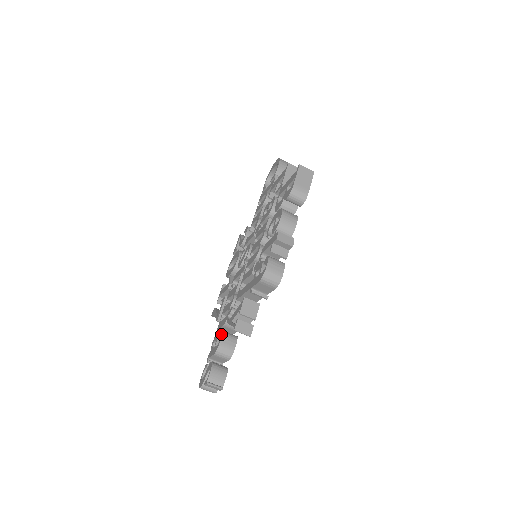
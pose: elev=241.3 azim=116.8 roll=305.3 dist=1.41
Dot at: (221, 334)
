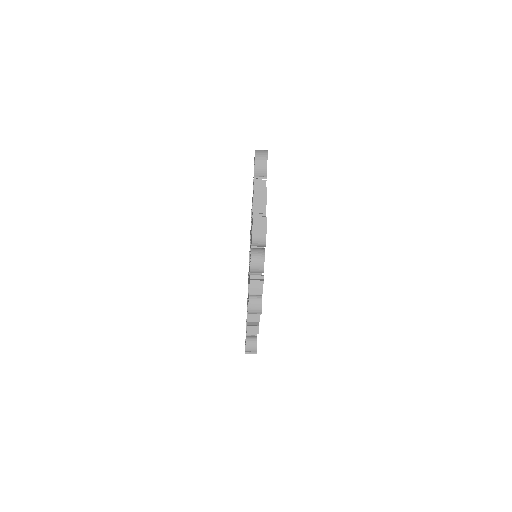
Dot at: occluded
